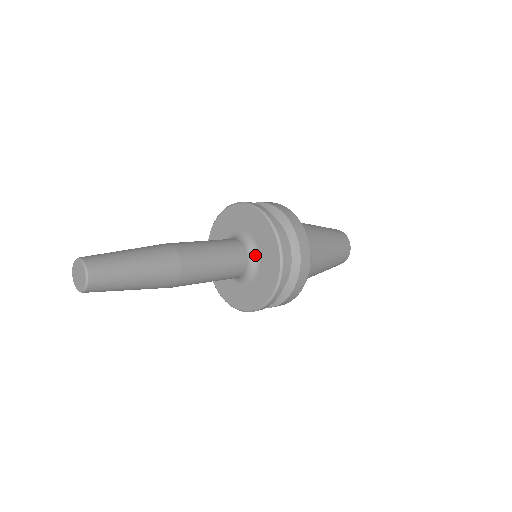
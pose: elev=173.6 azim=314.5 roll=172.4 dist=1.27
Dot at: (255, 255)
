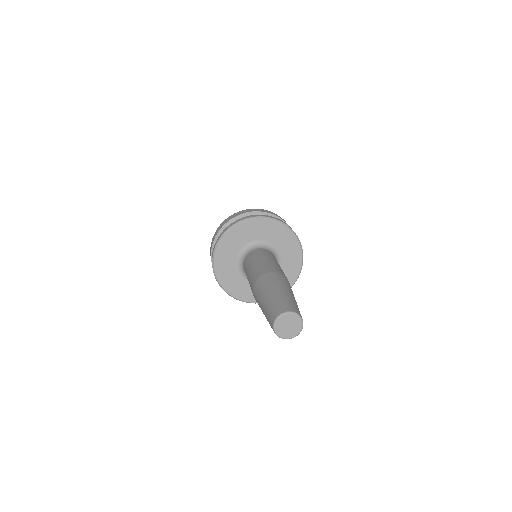
Dot at: (276, 253)
